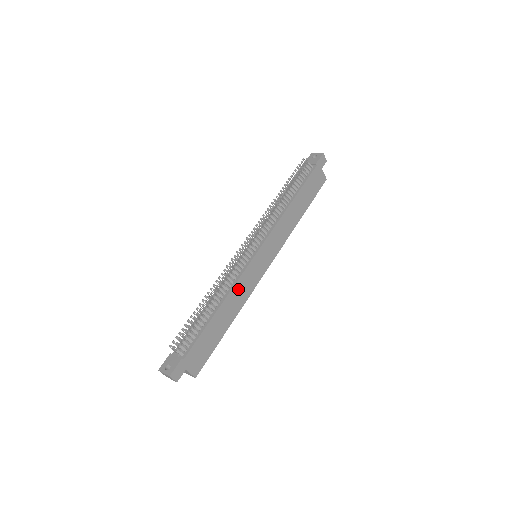
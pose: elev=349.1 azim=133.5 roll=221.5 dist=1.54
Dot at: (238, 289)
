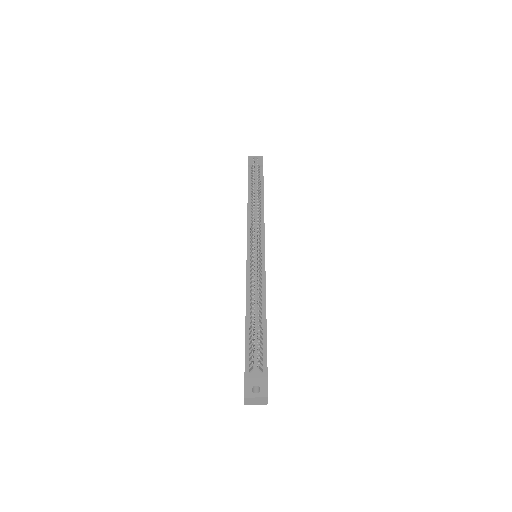
Dot at: occluded
